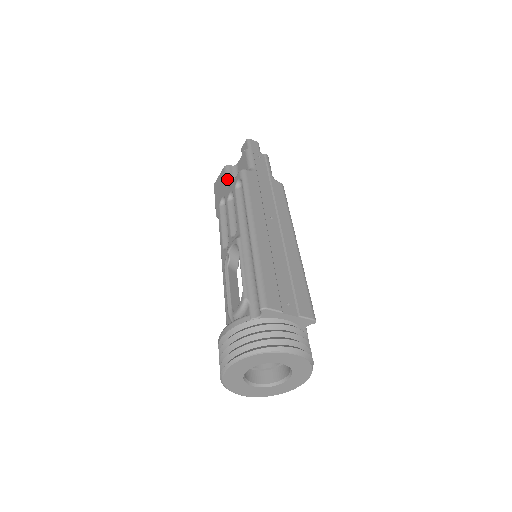
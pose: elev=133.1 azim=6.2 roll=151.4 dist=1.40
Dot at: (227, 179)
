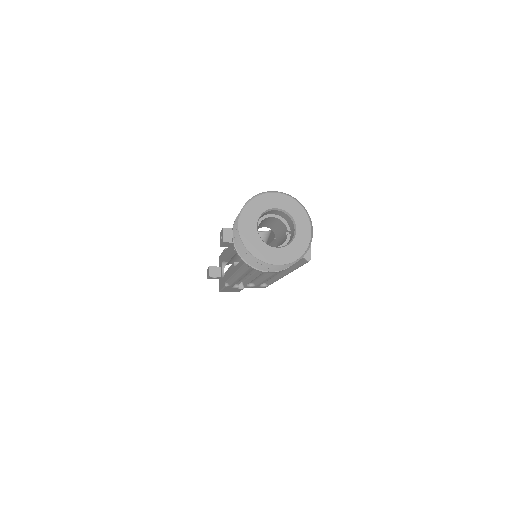
Dot at: occluded
